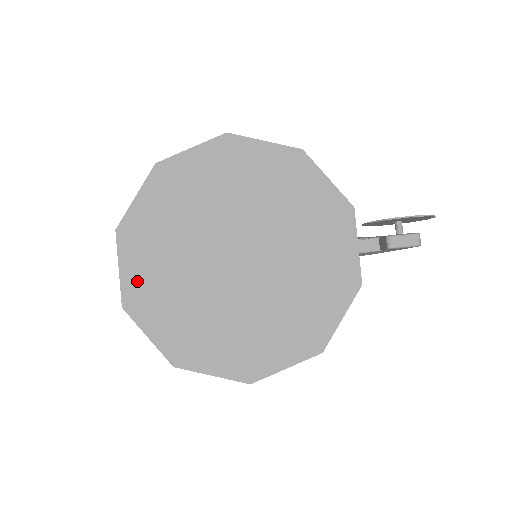
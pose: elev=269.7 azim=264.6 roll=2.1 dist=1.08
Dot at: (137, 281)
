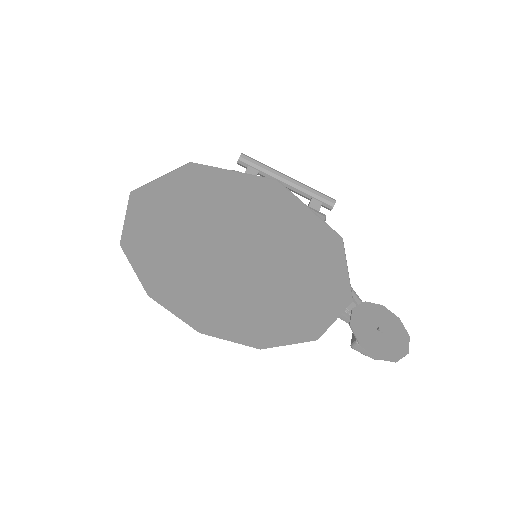
Dot at: (138, 236)
